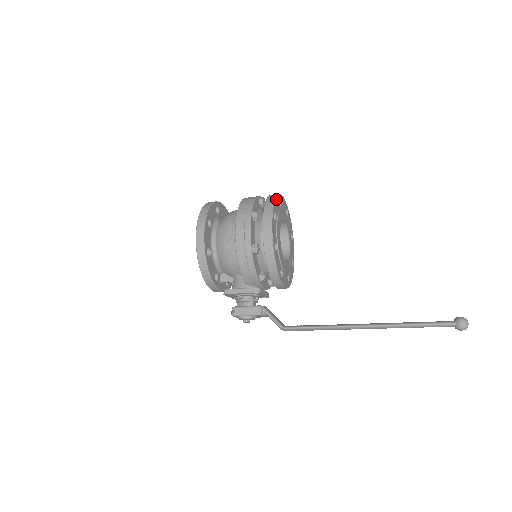
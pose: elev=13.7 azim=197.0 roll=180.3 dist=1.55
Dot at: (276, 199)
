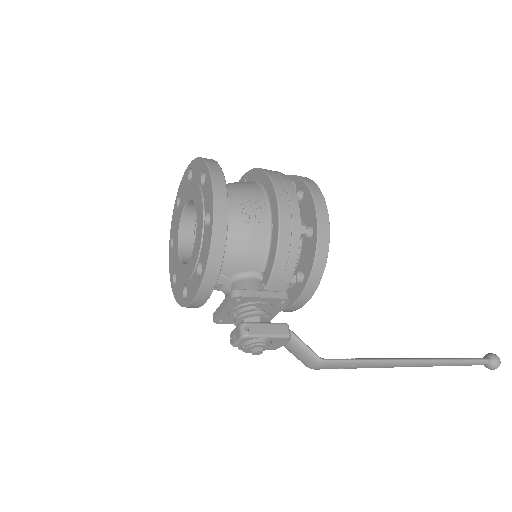
Dot at: occluded
